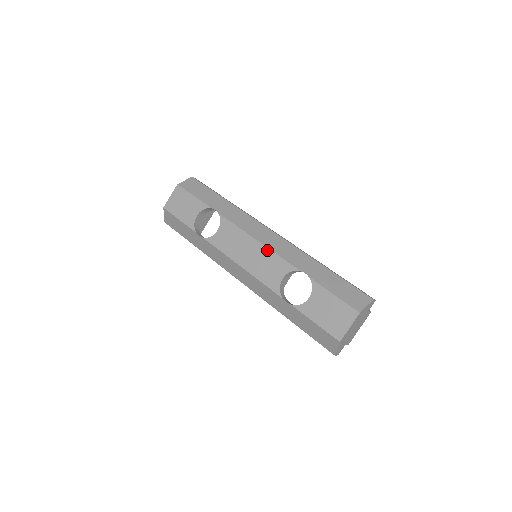
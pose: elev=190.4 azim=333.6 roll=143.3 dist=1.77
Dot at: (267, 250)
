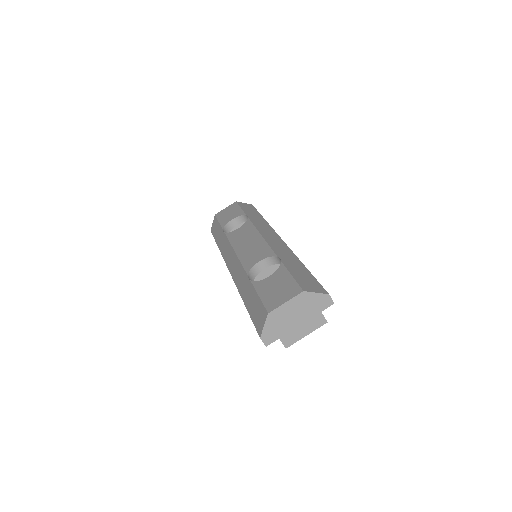
Dot at: (263, 241)
